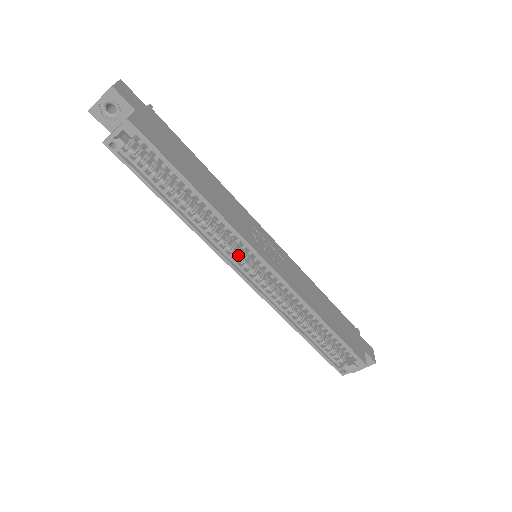
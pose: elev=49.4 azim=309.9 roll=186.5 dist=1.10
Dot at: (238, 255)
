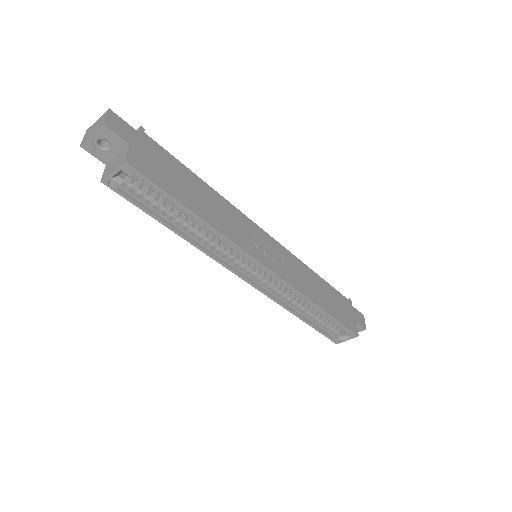
Dot at: (240, 262)
